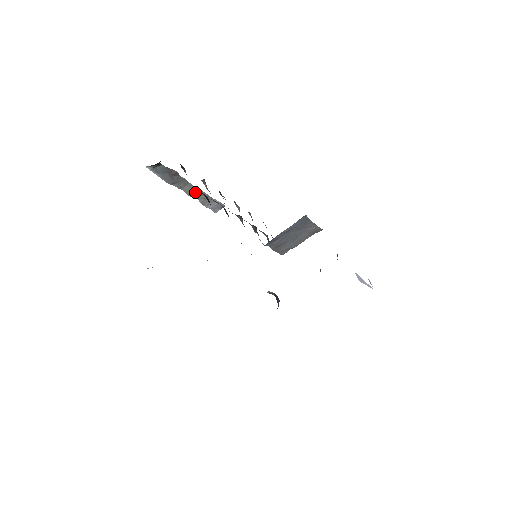
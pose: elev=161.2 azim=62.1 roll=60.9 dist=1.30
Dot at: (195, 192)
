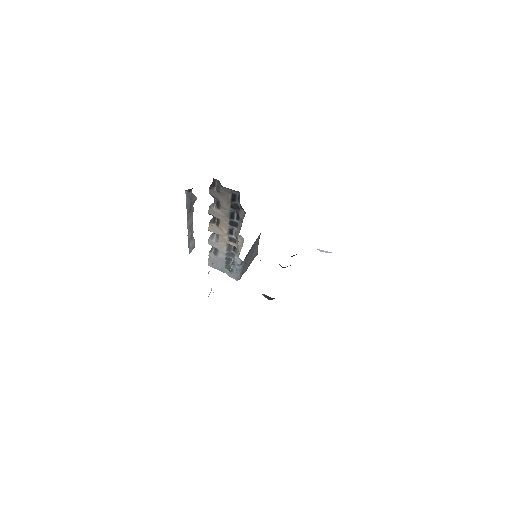
Dot at: (190, 227)
